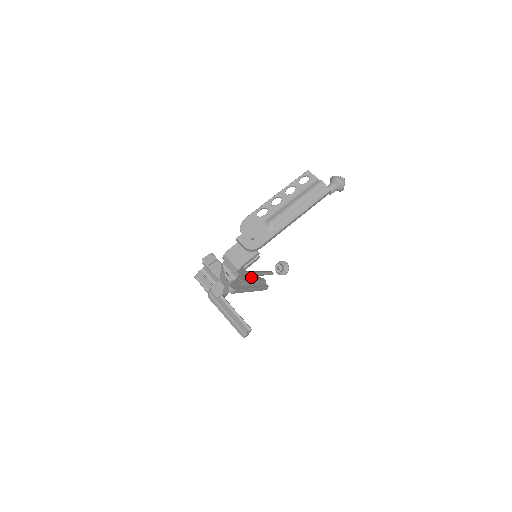
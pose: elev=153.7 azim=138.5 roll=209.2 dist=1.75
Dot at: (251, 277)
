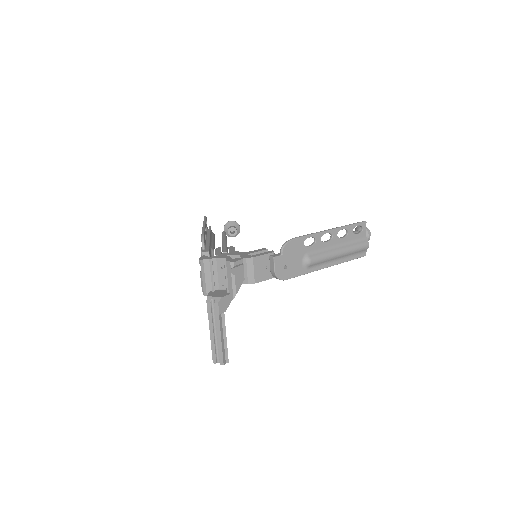
Dot at: (211, 236)
